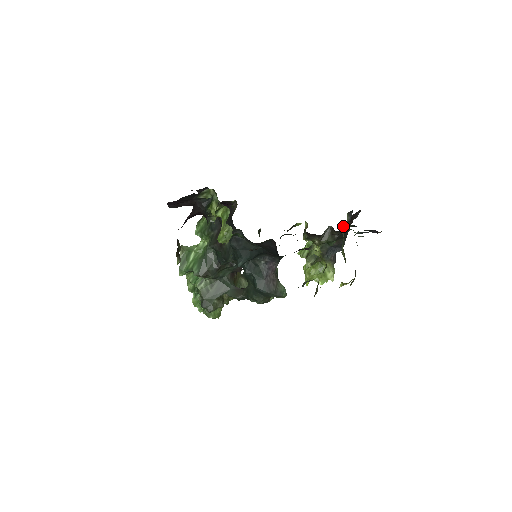
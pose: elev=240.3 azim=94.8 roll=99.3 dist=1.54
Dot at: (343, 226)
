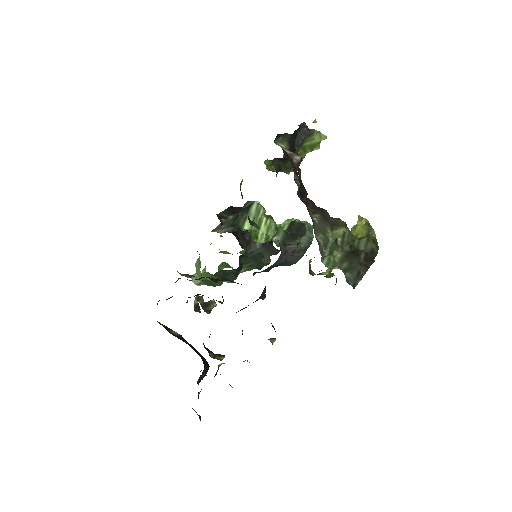
Dot at: (298, 193)
